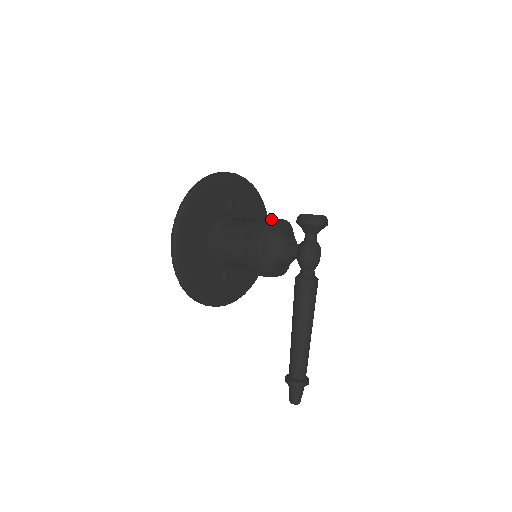
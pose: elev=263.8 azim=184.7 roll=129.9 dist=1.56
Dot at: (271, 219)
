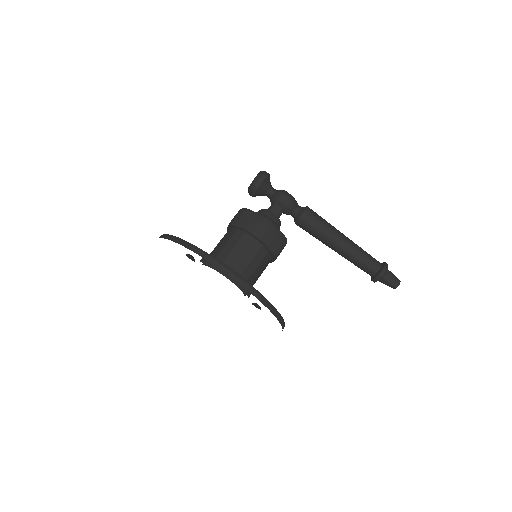
Dot at: (239, 210)
